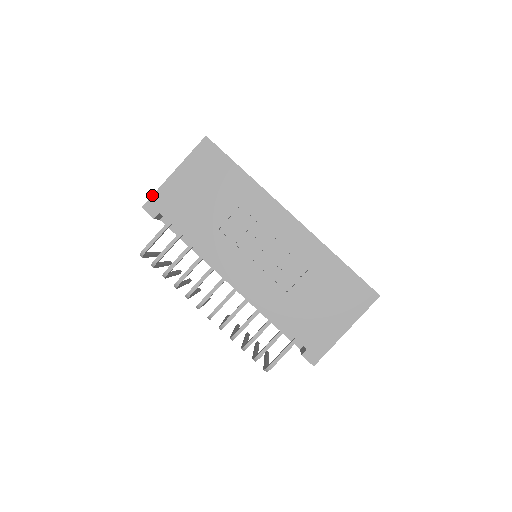
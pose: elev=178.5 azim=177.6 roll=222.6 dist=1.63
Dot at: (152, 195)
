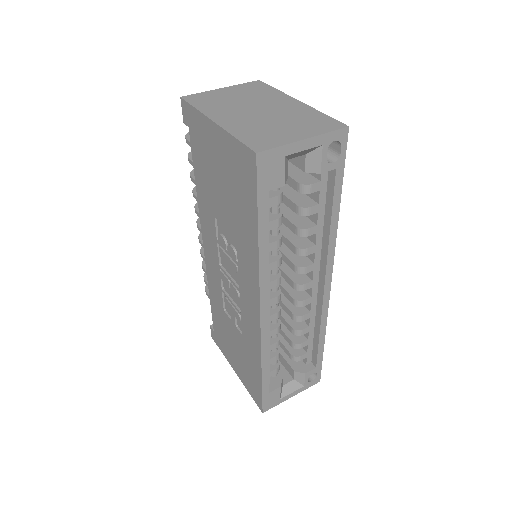
Dot at: (190, 104)
